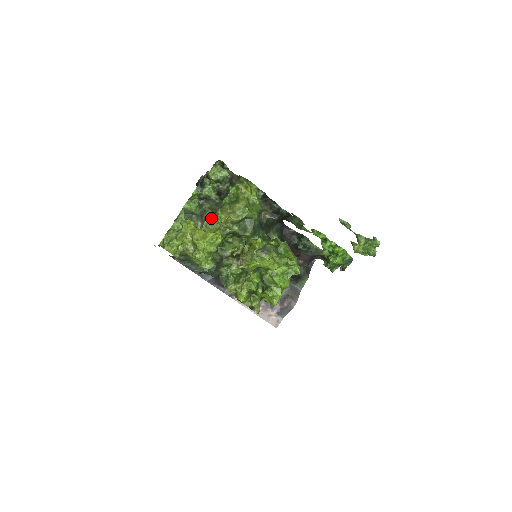
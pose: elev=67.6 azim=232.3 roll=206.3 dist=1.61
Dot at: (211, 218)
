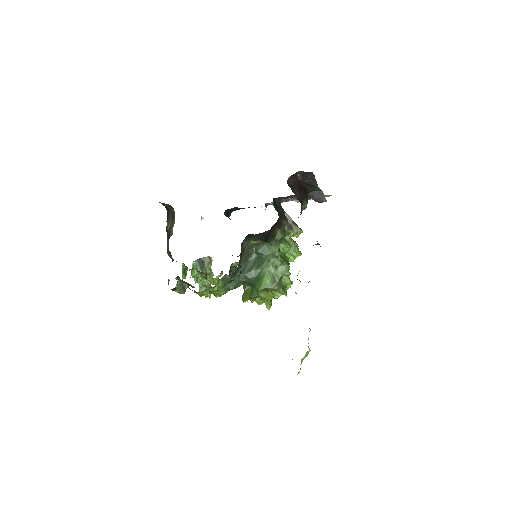
Dot at: occluded
